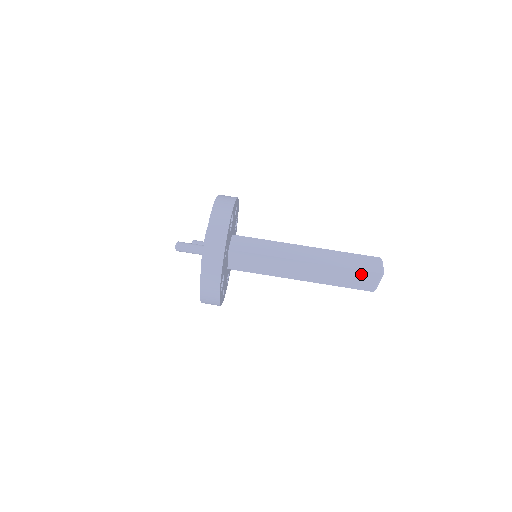
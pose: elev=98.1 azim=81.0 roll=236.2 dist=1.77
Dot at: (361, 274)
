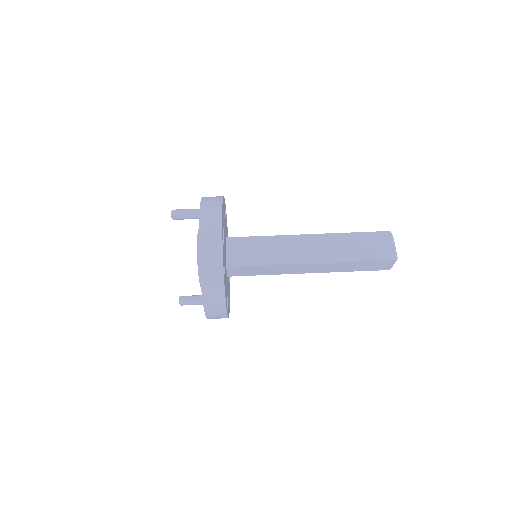
Dot at: (370, 238)
